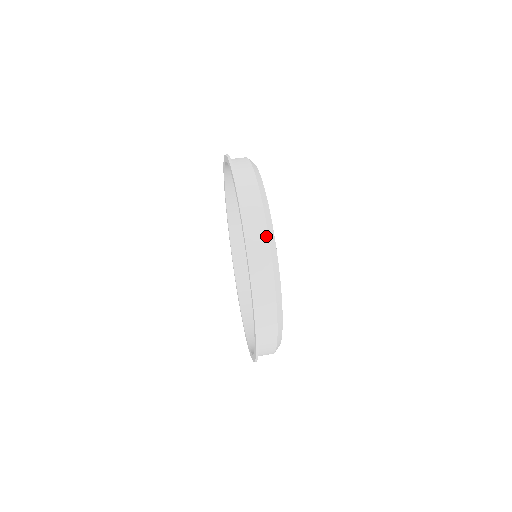
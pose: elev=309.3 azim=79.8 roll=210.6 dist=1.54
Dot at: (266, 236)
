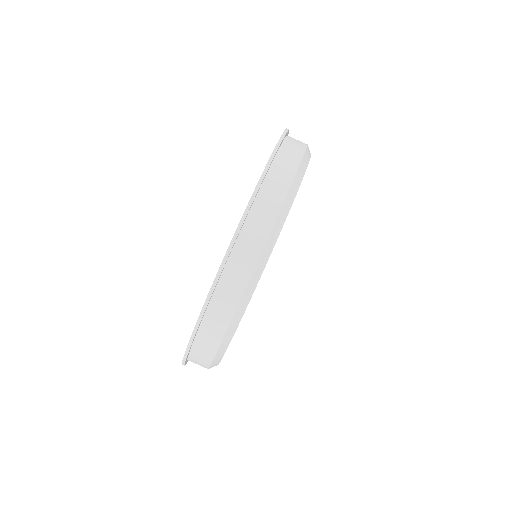
Dot at: (213, 354)
